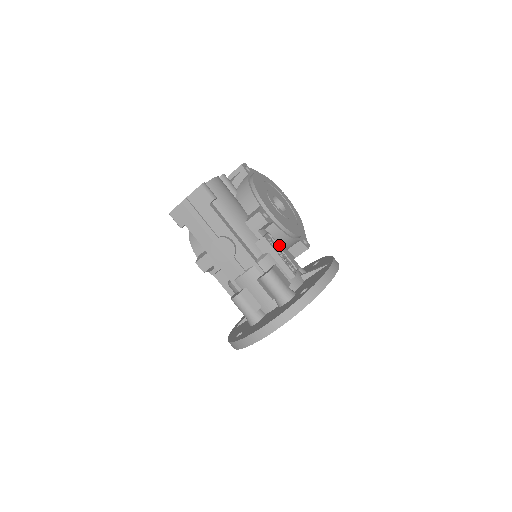
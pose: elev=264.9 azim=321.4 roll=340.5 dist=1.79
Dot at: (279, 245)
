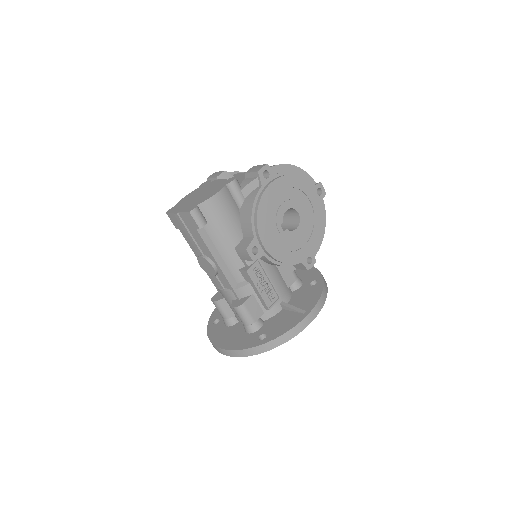
Dot at: occluded
